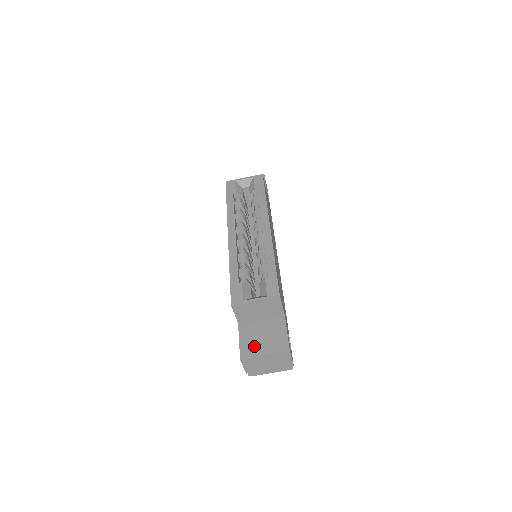
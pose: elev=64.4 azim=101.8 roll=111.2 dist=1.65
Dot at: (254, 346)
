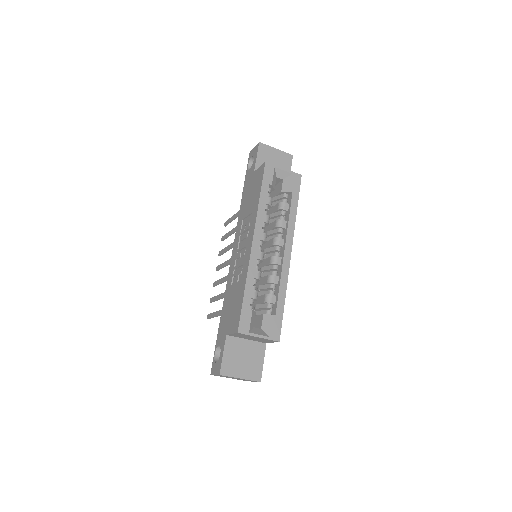
Dot at: (234, 366)
